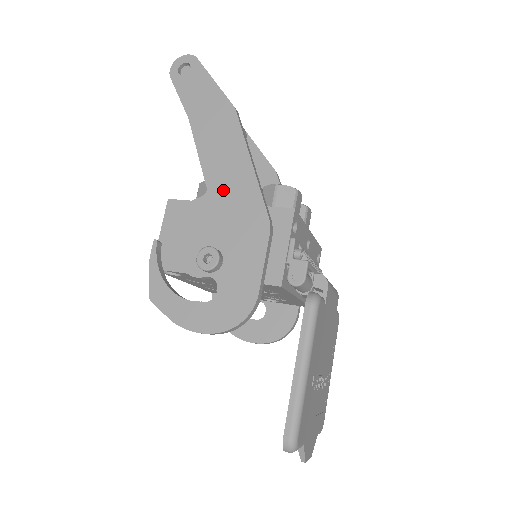
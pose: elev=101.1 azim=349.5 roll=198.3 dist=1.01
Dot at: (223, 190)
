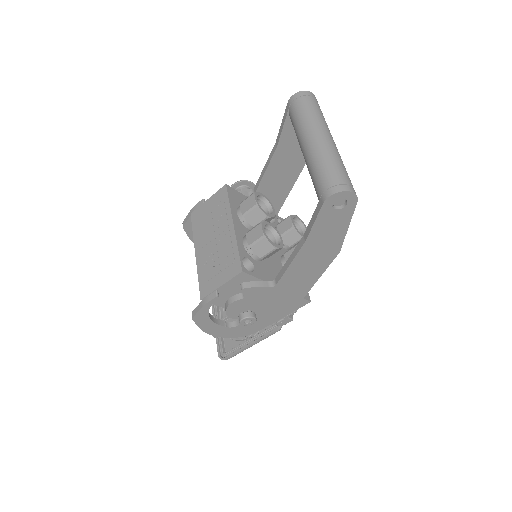
Dot at: (285, 290)
